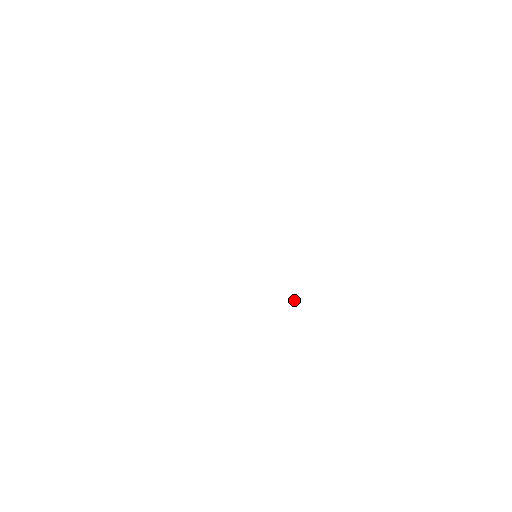
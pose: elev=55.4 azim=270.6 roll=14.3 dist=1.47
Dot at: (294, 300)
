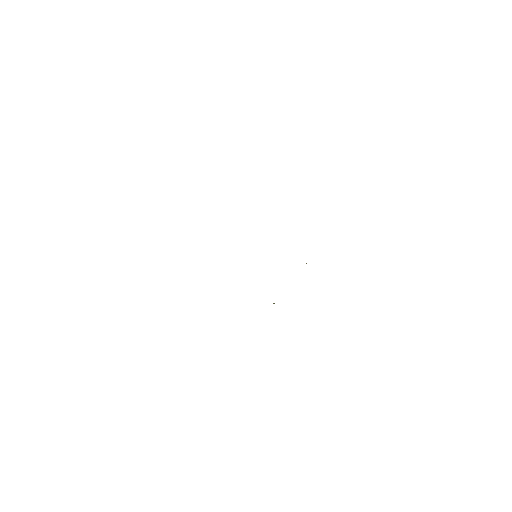
Dot at: occluded
